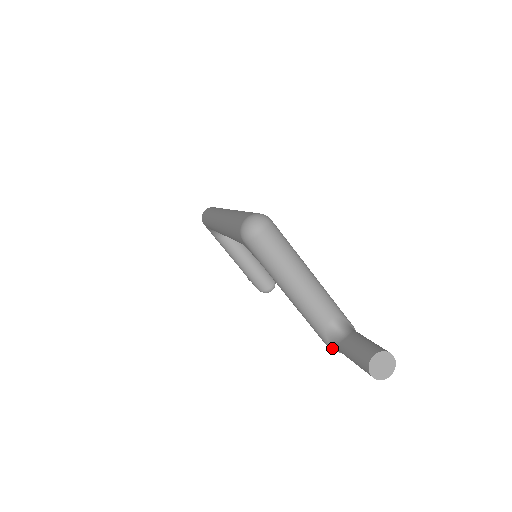
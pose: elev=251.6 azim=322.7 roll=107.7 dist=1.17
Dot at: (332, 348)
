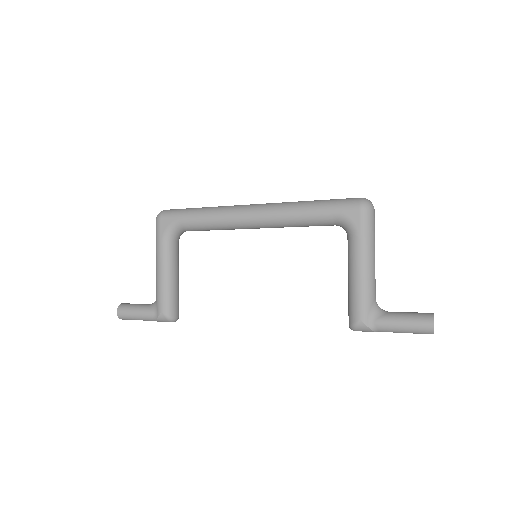
Dot at: (367, 323)
